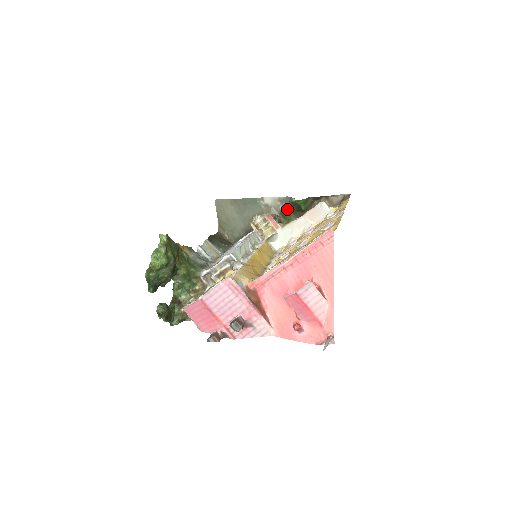
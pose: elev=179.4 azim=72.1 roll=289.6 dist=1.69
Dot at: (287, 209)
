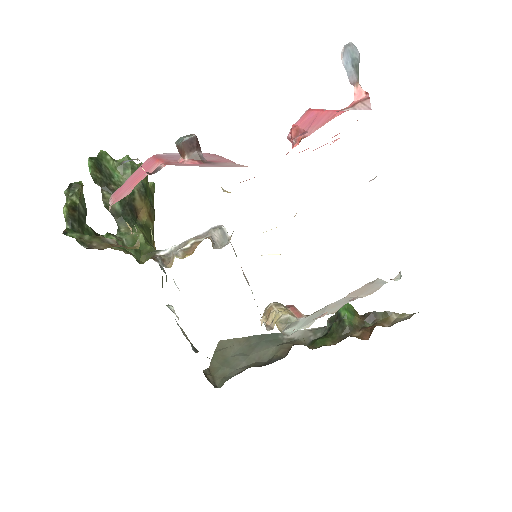
Dot at: (322, 336)
